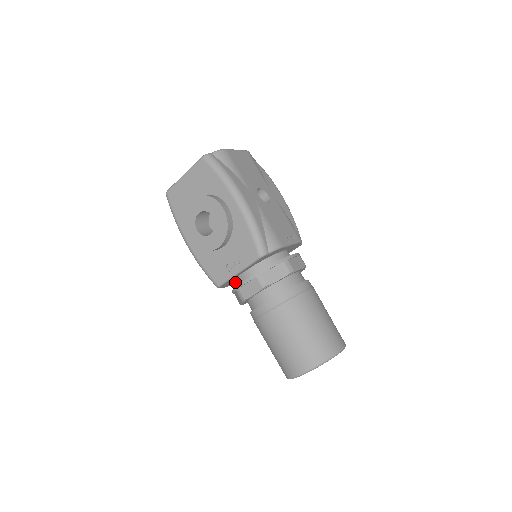
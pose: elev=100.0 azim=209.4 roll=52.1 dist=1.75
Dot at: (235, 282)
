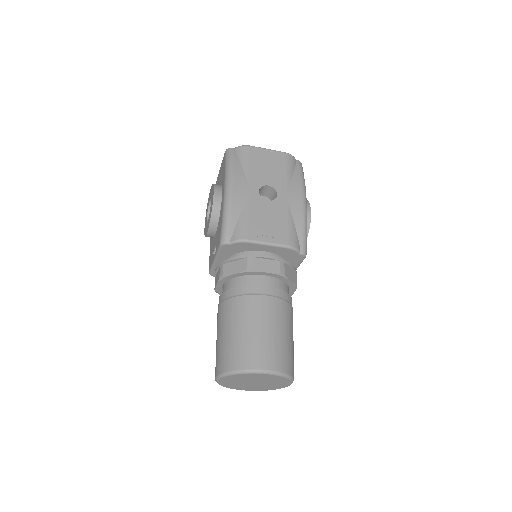
Dot at: occluded
